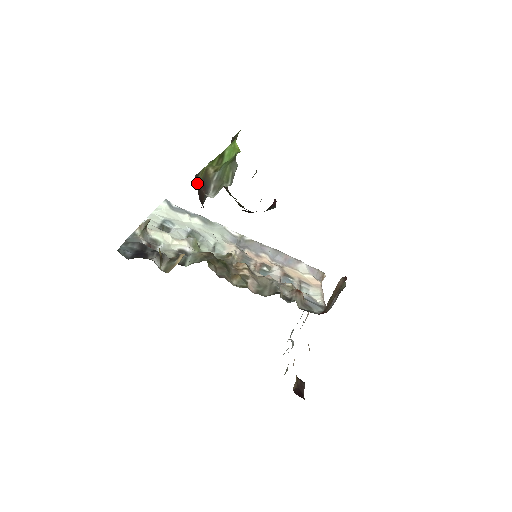
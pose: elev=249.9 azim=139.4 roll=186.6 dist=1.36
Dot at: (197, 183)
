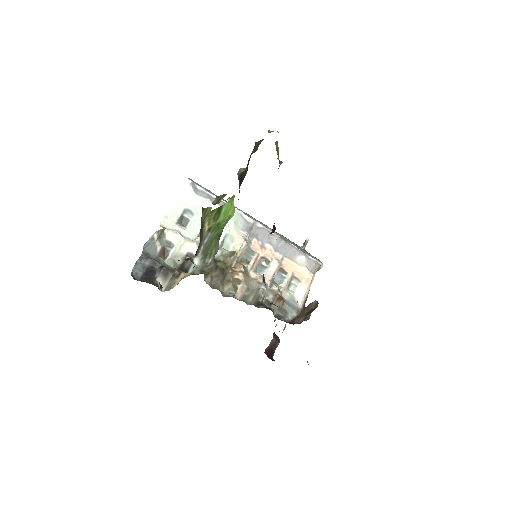
Dot at: (201, 217)
